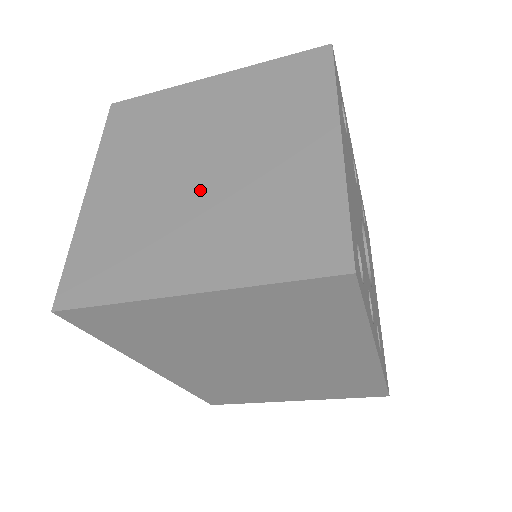
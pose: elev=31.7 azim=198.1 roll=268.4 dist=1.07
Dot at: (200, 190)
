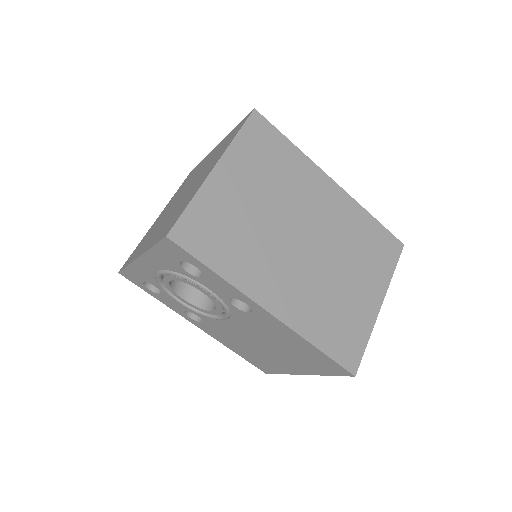
Dot at: (187, 191)
